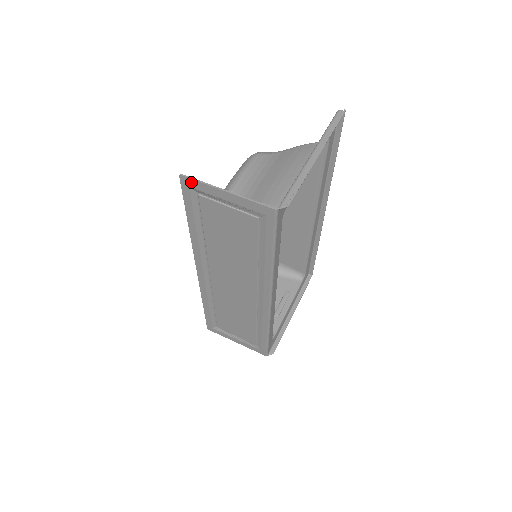
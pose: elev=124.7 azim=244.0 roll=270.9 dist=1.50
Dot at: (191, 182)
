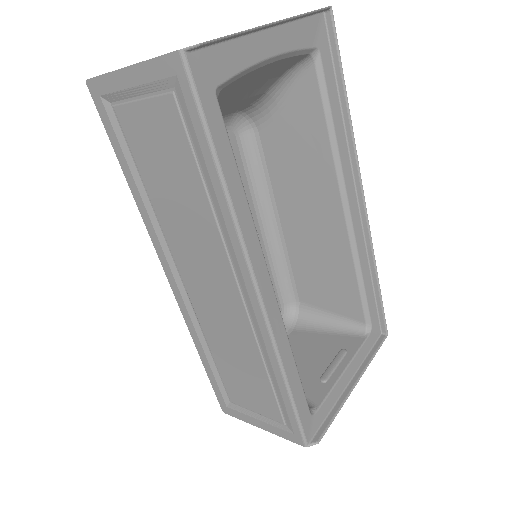
Dot at: (98, 84)
